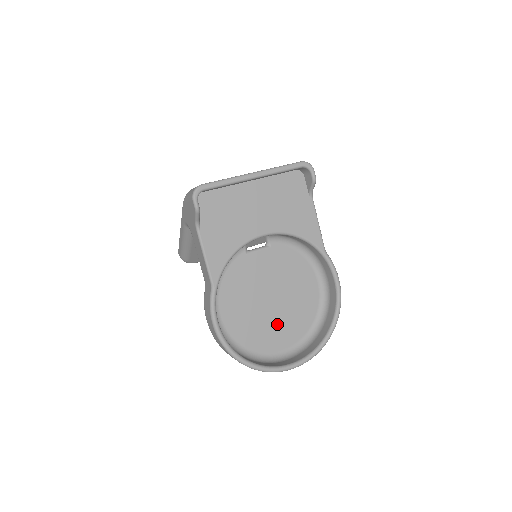
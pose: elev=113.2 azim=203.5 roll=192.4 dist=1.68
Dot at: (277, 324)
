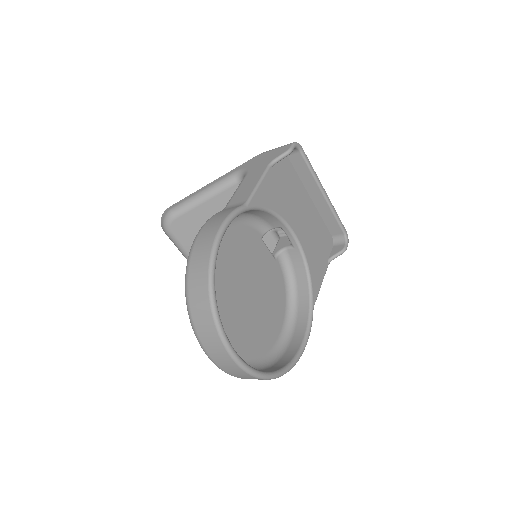
Dot at: (235, 317)
